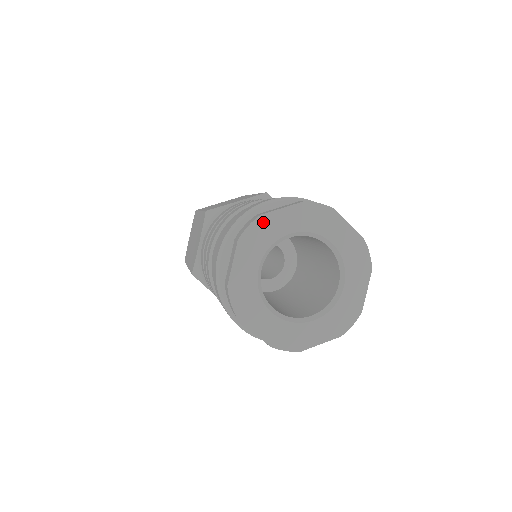
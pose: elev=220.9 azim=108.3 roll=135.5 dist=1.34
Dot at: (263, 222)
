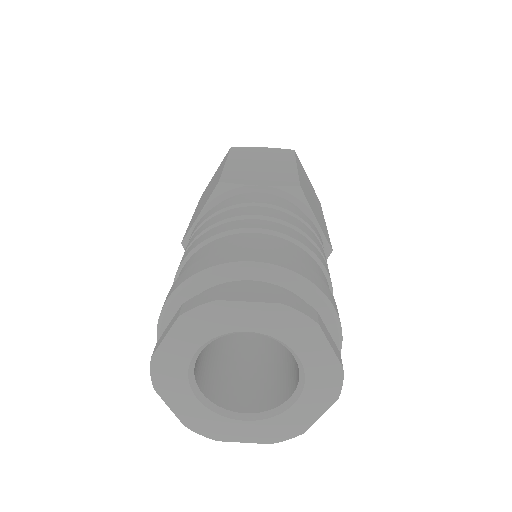
Dot at: (217, 309)
